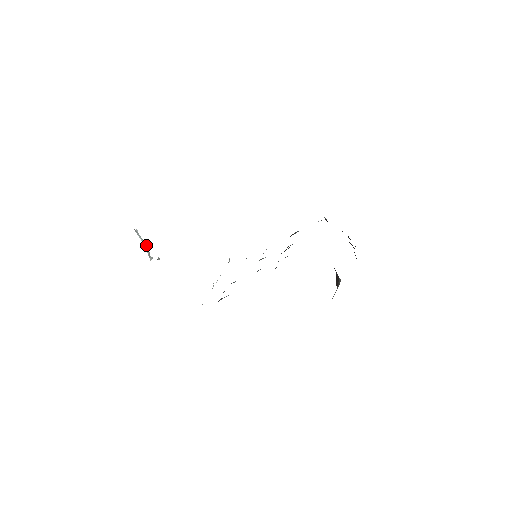
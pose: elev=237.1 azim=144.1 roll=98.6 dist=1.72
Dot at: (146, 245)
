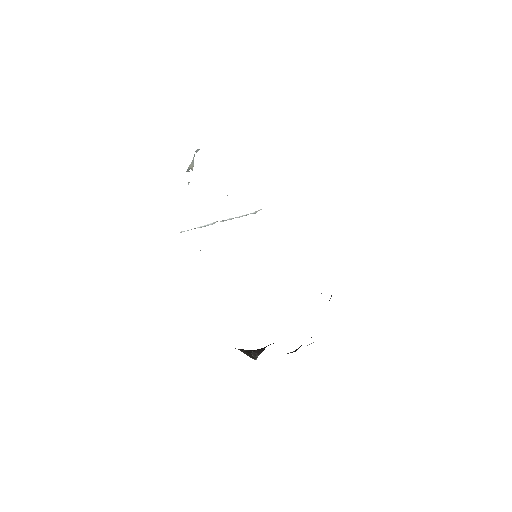
Dot at: (192, 165)
